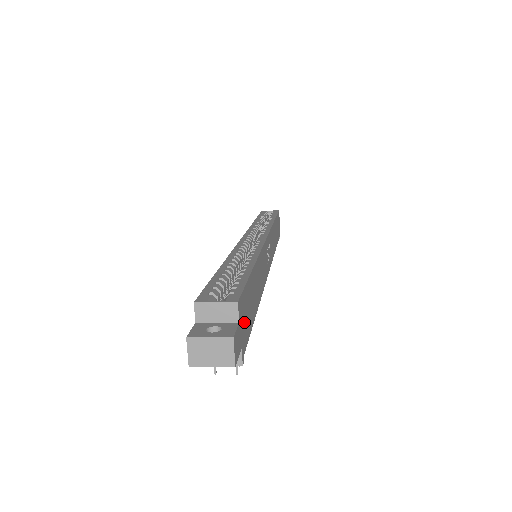
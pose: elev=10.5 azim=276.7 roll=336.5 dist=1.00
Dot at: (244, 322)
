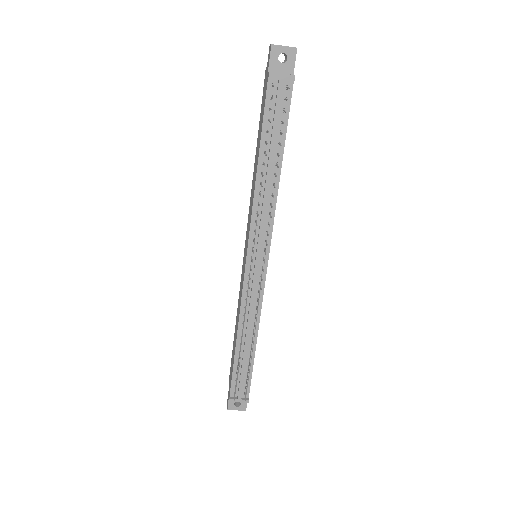
Dot at: occluded
